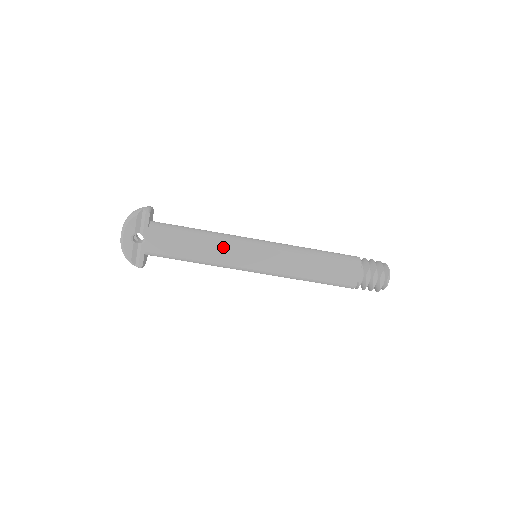
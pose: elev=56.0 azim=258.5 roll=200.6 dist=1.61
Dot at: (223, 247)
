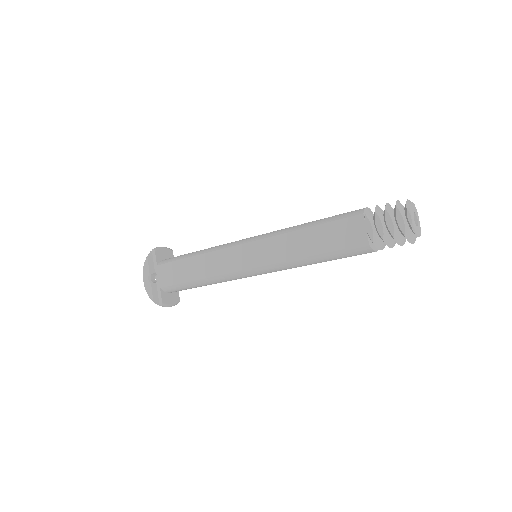
Dot at: (215, 257)
